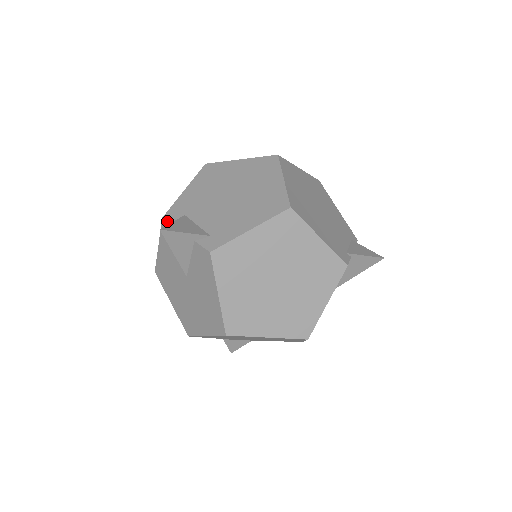
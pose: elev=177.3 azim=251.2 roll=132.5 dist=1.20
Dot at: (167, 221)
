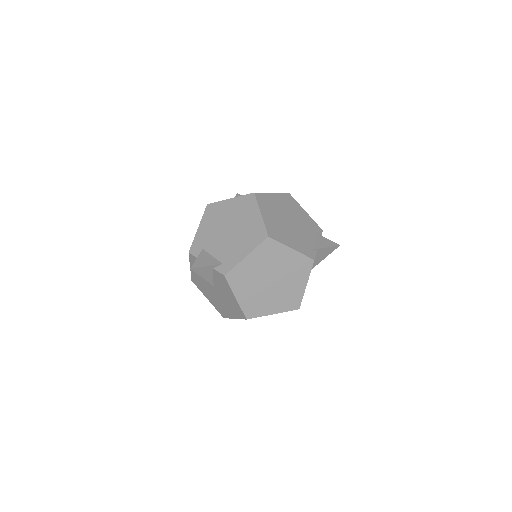
Dot at: (192, 255)
